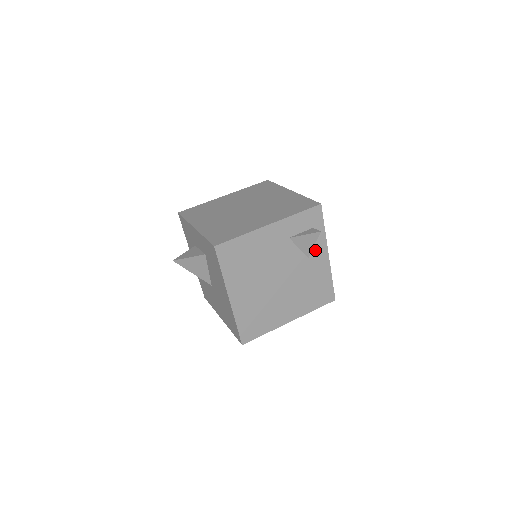
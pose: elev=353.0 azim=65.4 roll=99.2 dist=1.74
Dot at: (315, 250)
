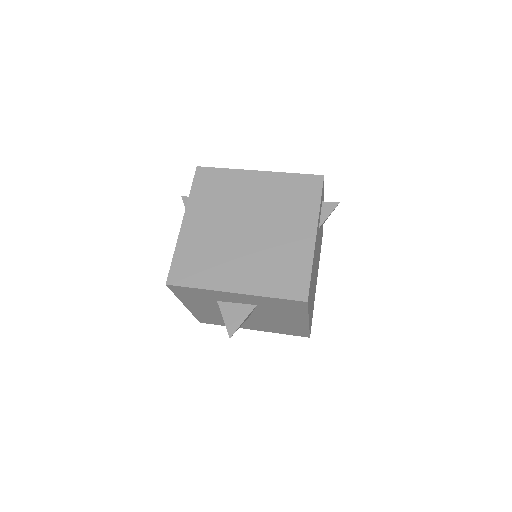
Dot at: occluded
